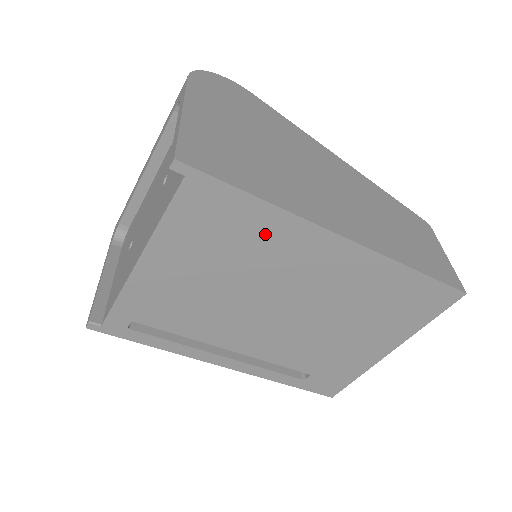
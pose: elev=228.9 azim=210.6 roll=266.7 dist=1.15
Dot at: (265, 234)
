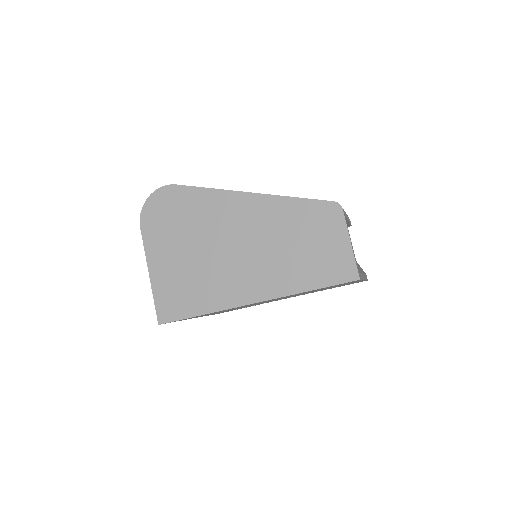
Dot at: occluded
